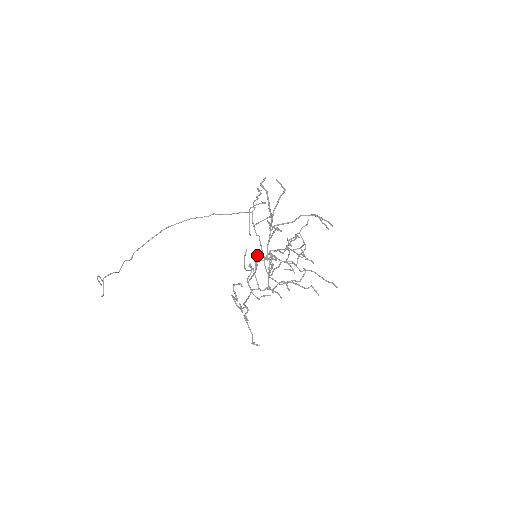
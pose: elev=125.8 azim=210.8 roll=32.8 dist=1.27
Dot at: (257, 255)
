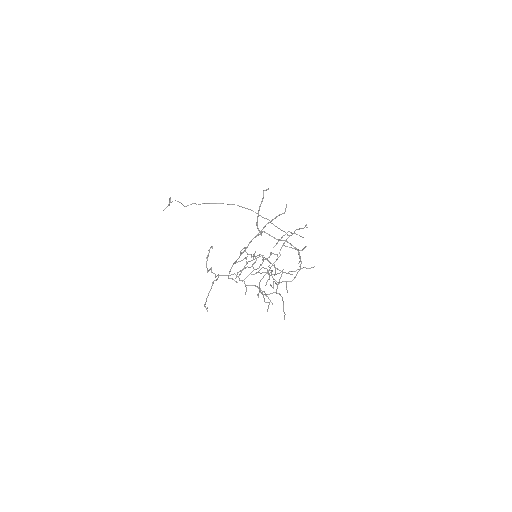
Dot at: occluded
